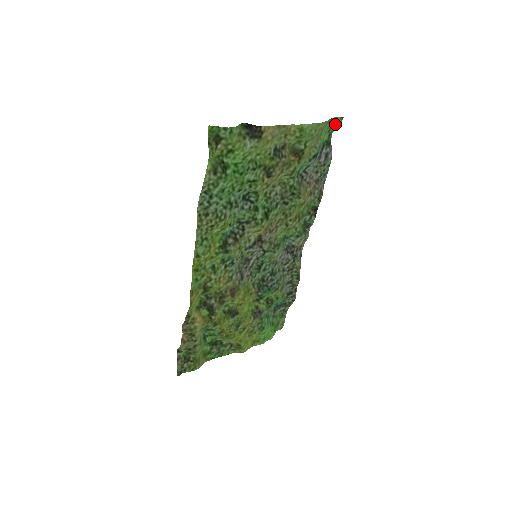
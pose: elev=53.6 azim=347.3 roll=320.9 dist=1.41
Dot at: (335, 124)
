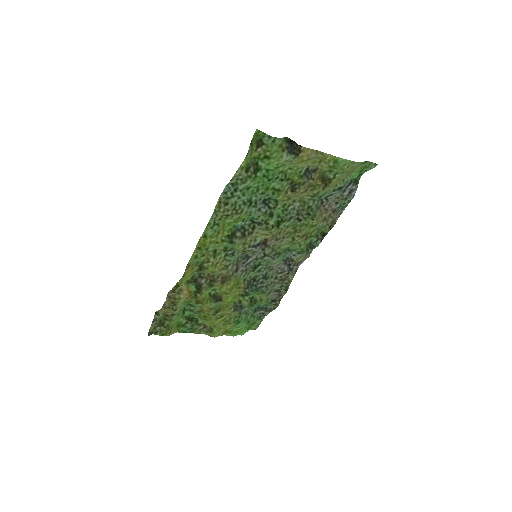
Dot at: (368, 167)
